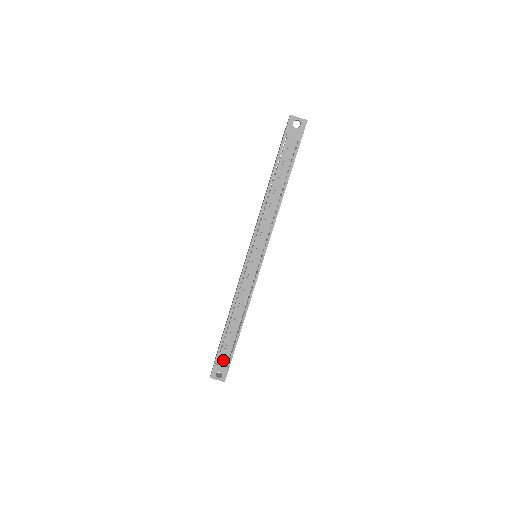
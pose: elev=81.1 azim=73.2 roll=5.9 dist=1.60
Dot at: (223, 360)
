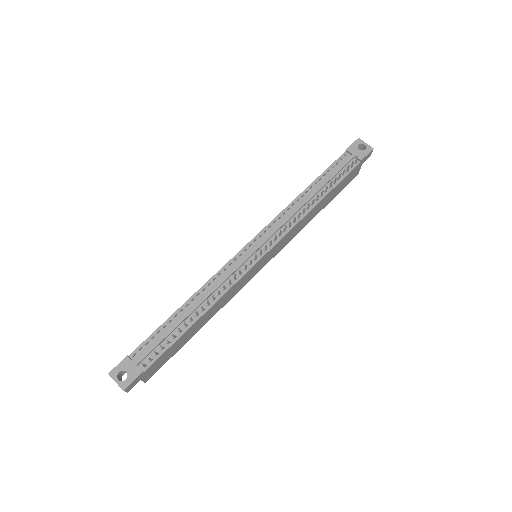
Dot at: (142, 356)
